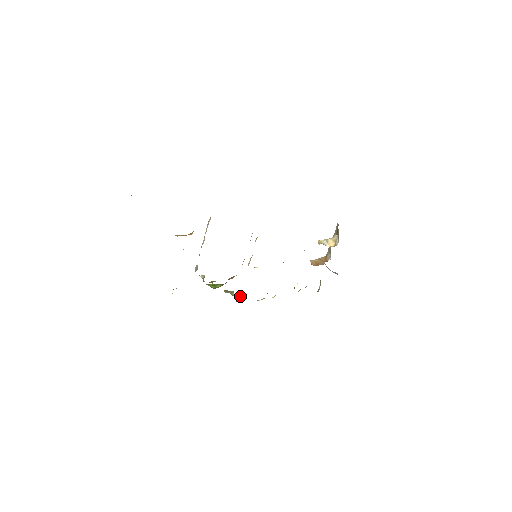
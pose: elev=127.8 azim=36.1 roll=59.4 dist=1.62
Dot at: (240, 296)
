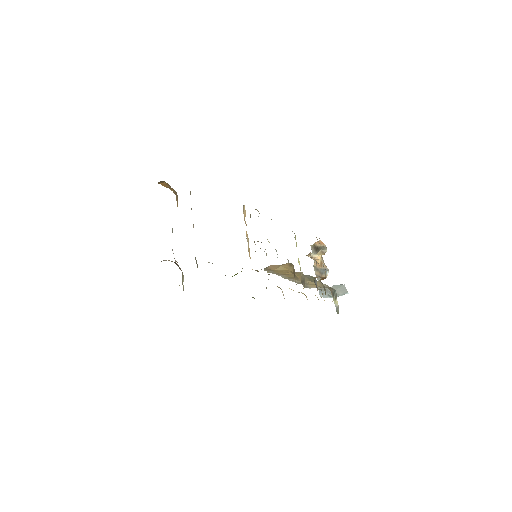
Dot at: occluded
